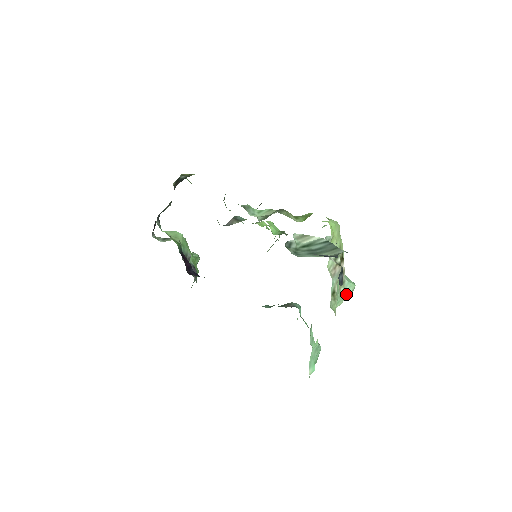
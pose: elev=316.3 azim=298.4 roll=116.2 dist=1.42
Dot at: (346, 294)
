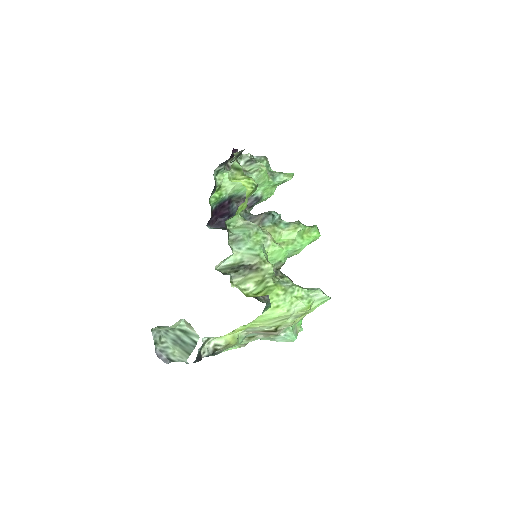
Dot at: (275, 340)
